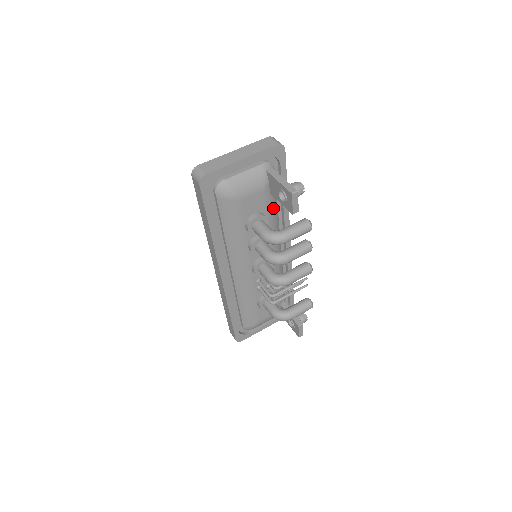
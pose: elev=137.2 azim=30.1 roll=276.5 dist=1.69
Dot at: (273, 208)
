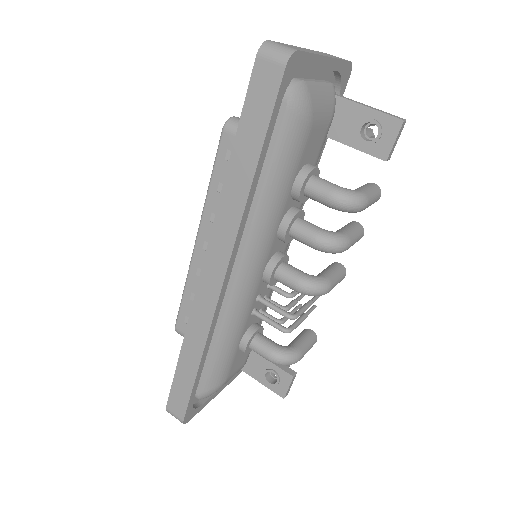
Dot at: occluded
